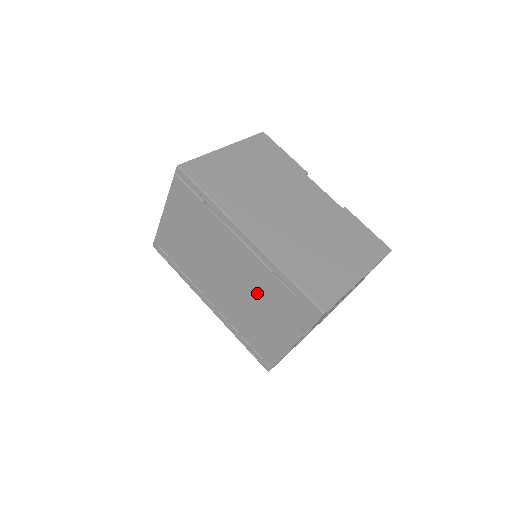
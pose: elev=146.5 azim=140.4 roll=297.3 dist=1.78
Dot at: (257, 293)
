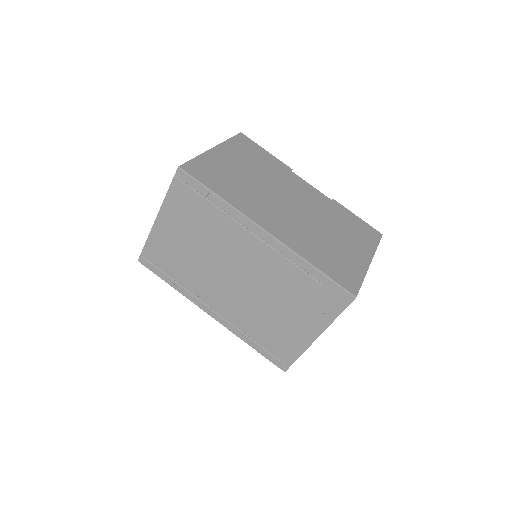
Dot at: (275, 290)
